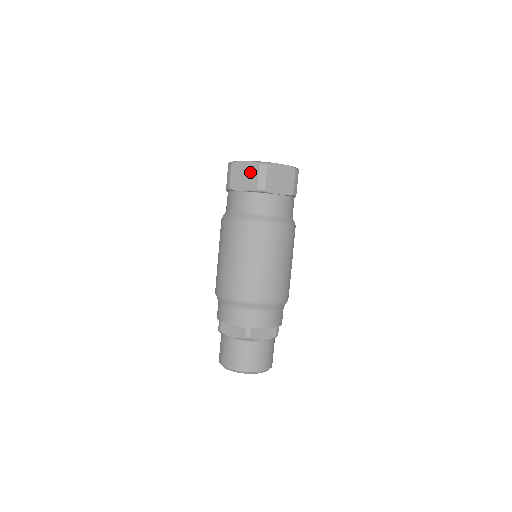
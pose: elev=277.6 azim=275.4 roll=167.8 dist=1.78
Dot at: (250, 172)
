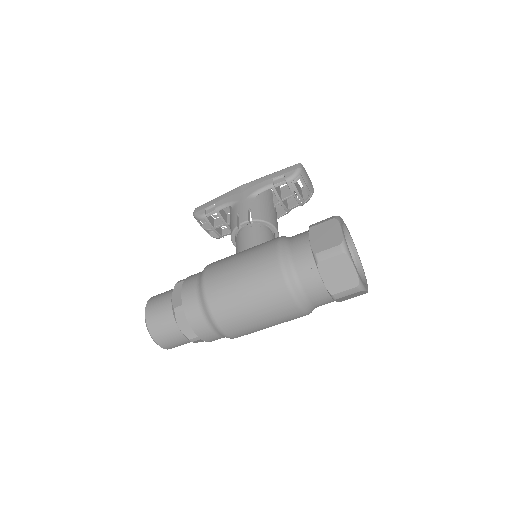
Dot at: (346, 279)
